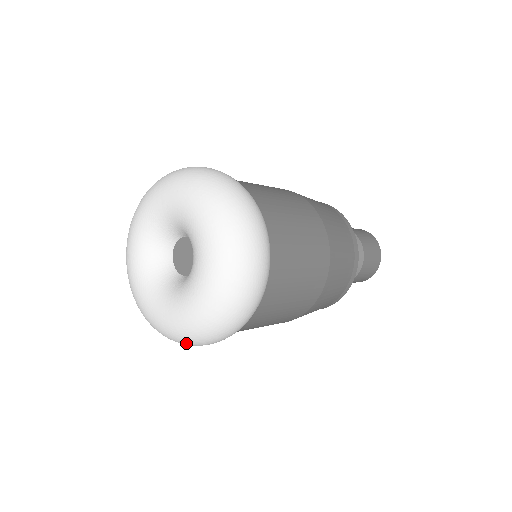
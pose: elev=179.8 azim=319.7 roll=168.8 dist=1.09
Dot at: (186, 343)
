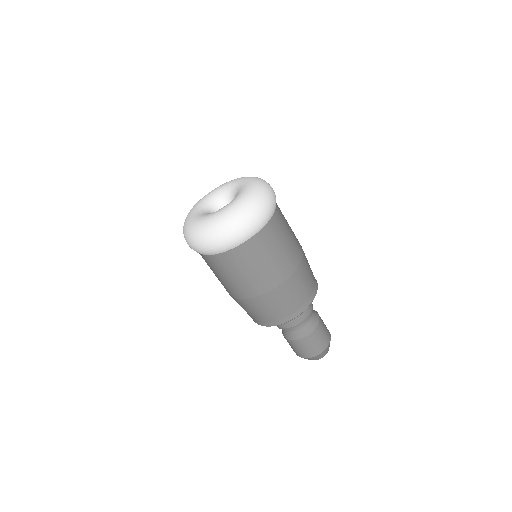
Dot at: (240, 219)
